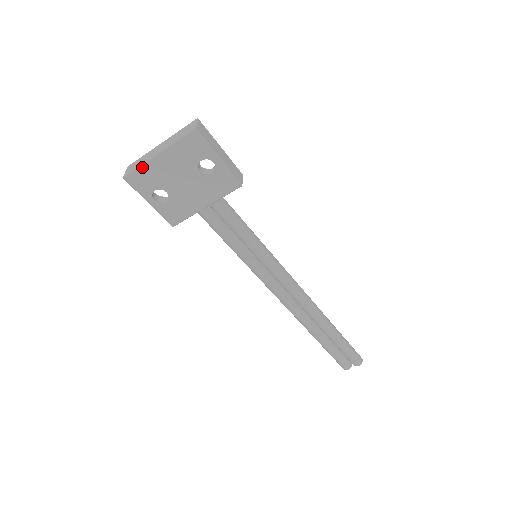
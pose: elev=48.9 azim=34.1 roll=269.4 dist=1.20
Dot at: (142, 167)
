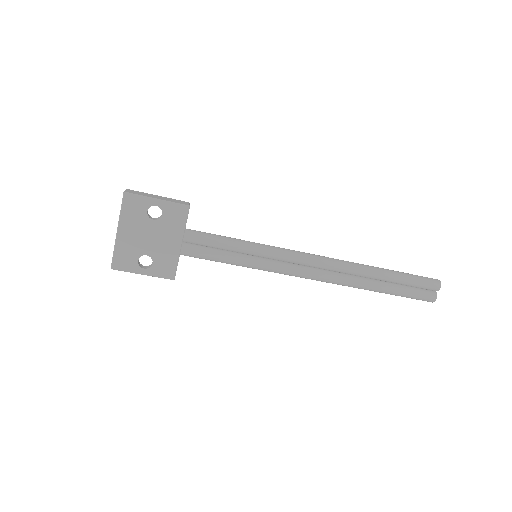
Dot at: (116, 250)
